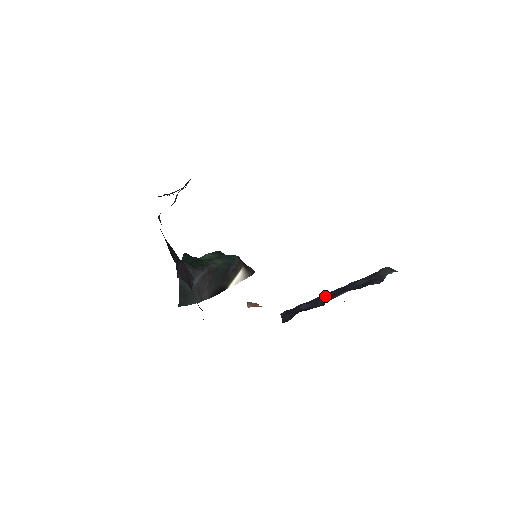
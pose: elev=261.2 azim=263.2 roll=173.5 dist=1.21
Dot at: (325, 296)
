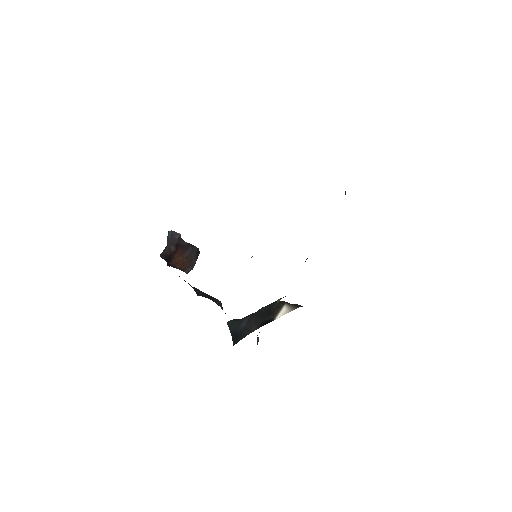
Dot at: occluded
